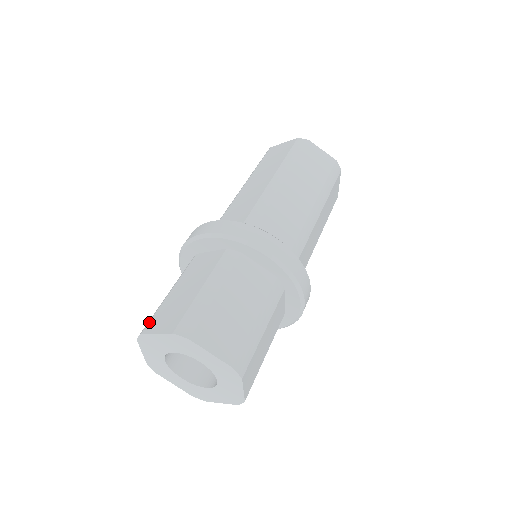
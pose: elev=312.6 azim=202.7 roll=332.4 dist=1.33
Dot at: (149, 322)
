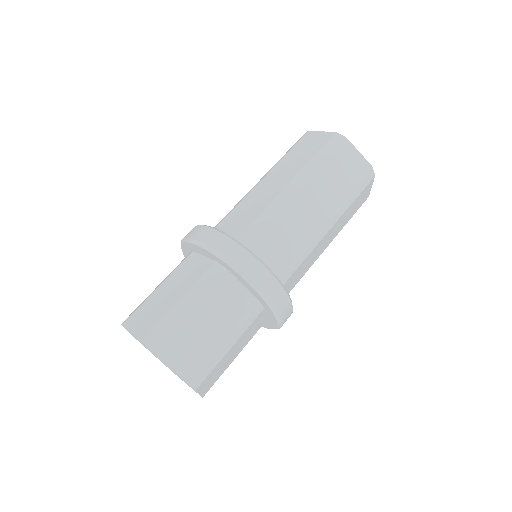
Dot at: (164, 341)
